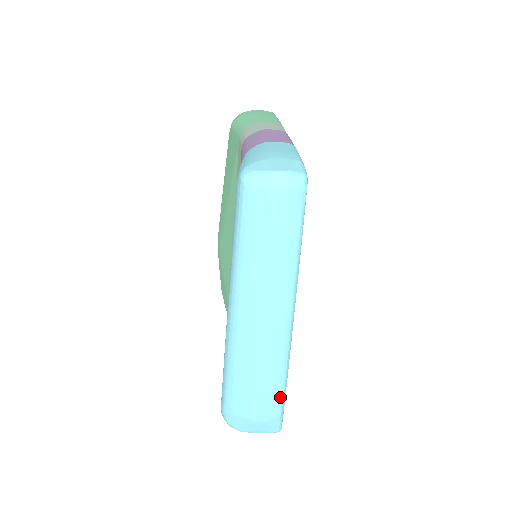
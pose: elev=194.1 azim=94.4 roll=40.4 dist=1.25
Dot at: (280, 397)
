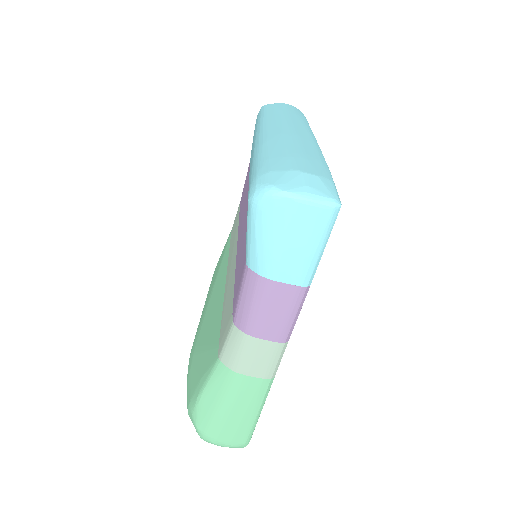
Dot at: (326, 168)
